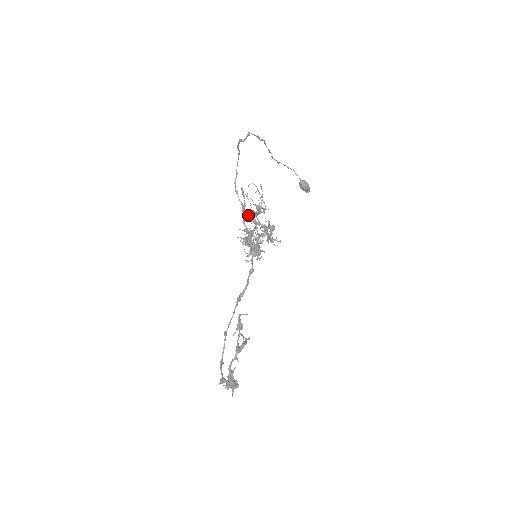
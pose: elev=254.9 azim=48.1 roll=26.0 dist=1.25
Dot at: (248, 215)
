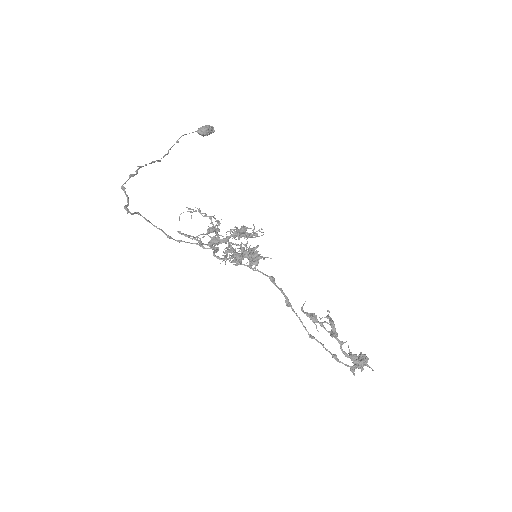
Dot at: (212, 244)
